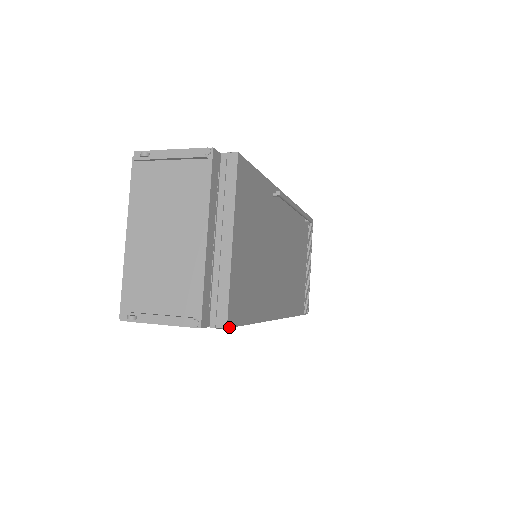
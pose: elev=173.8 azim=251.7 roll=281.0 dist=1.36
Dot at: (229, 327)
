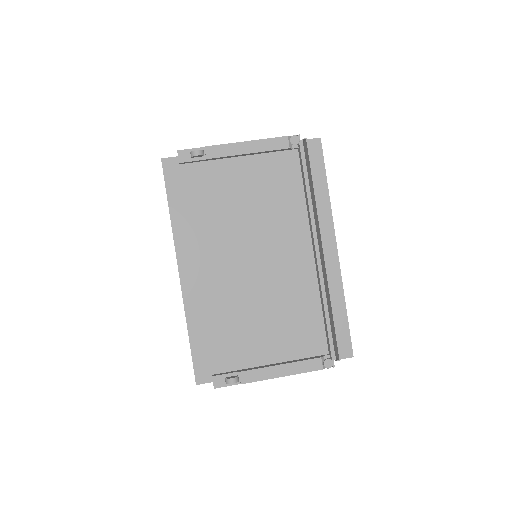
Dot at: (350, 354)
